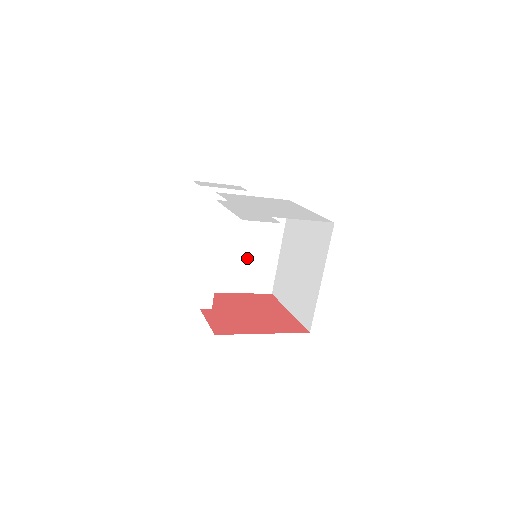
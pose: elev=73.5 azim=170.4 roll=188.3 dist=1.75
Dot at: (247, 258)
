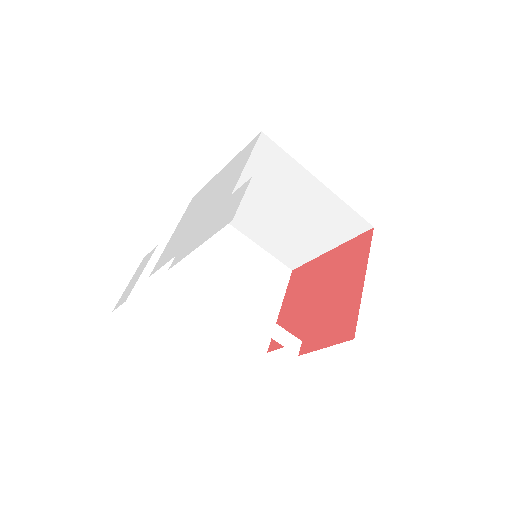
Dot at: (243, 279)
